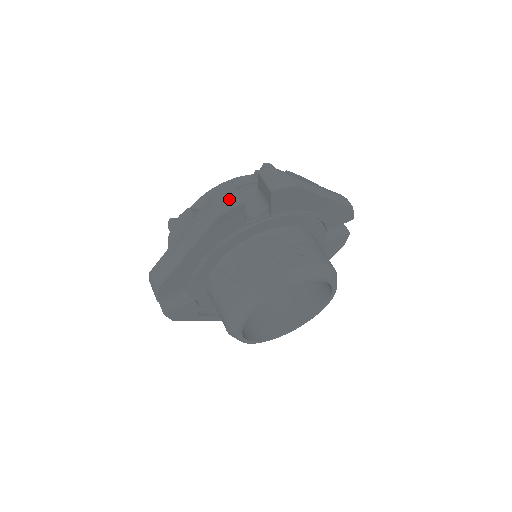
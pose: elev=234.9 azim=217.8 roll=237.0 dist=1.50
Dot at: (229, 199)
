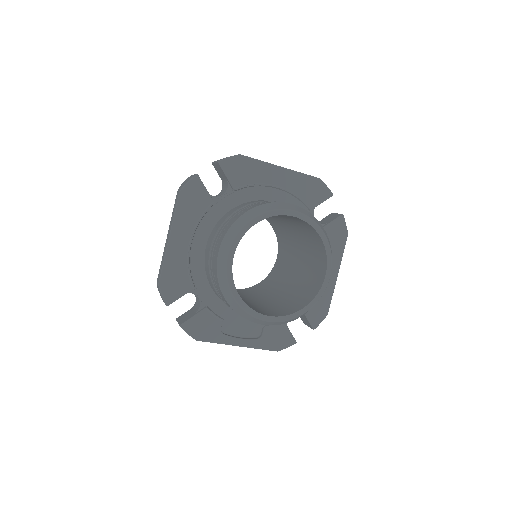
Dot at: (188, 180)
